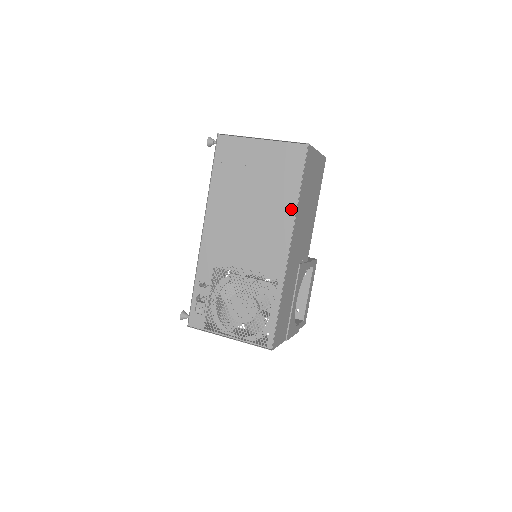
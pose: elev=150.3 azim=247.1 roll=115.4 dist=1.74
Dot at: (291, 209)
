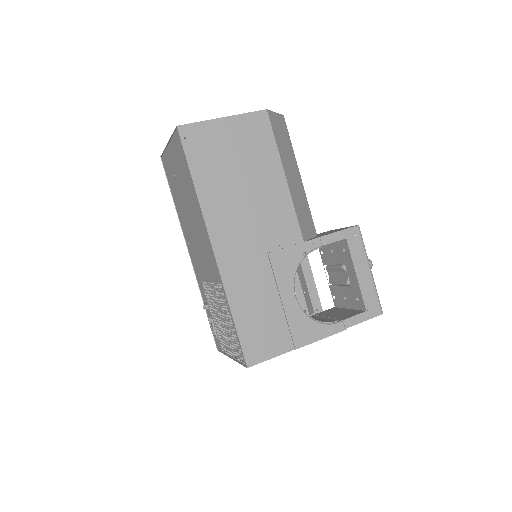
Dot at: (198, 204)
